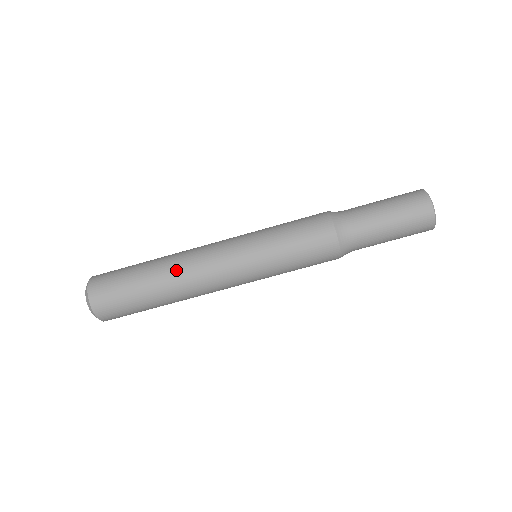
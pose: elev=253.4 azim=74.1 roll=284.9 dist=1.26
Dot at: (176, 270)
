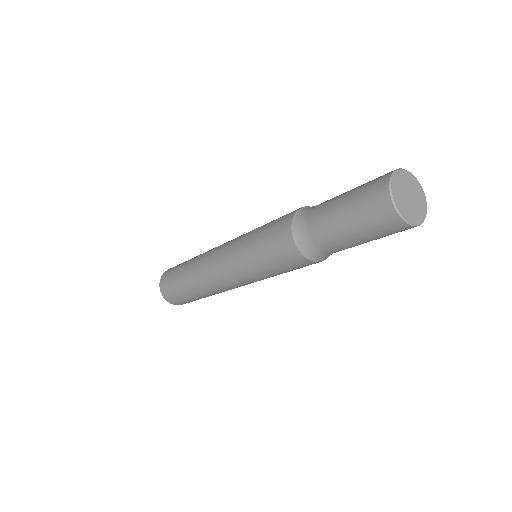
Dot at: (201, 285)
